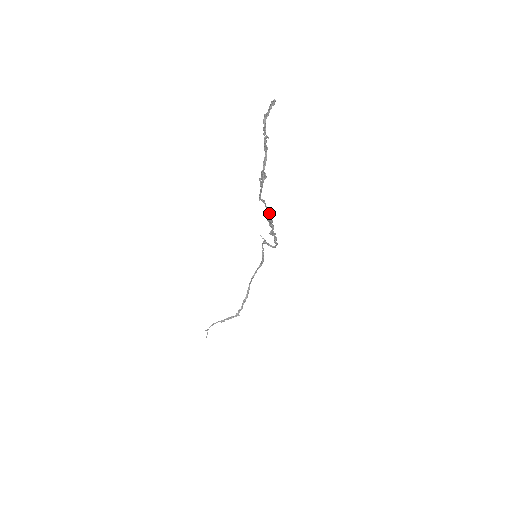
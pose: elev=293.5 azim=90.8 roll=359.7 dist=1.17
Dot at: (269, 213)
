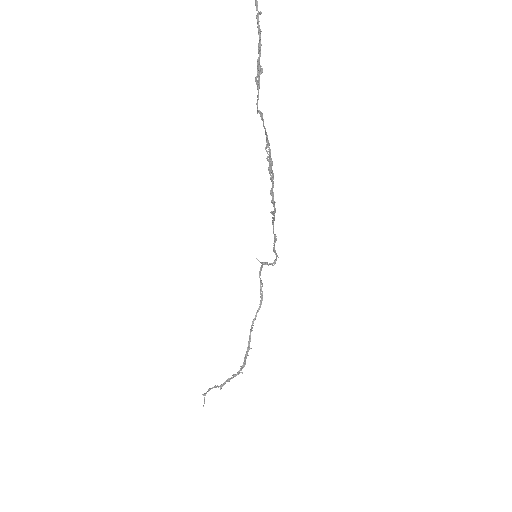
Dot at: (268, 142)
